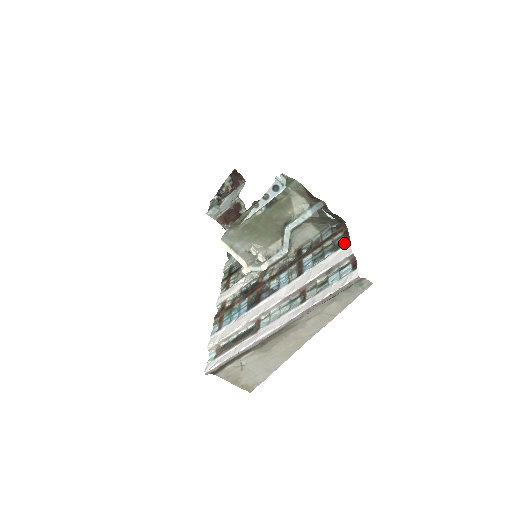
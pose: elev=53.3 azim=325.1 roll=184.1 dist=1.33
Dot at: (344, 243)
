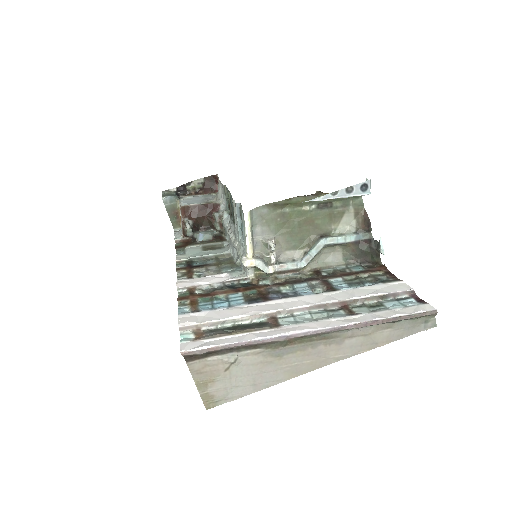
Dot at: (392, 280)
